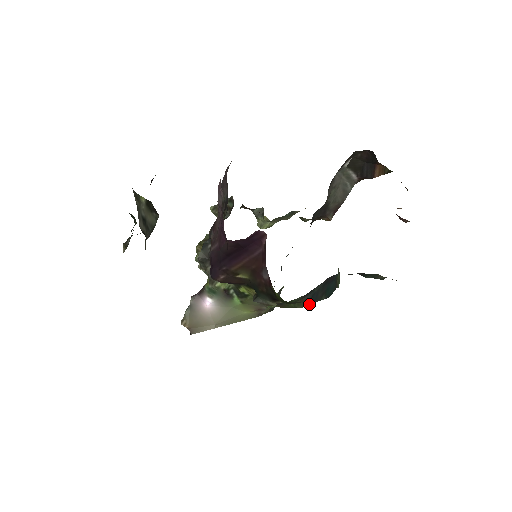
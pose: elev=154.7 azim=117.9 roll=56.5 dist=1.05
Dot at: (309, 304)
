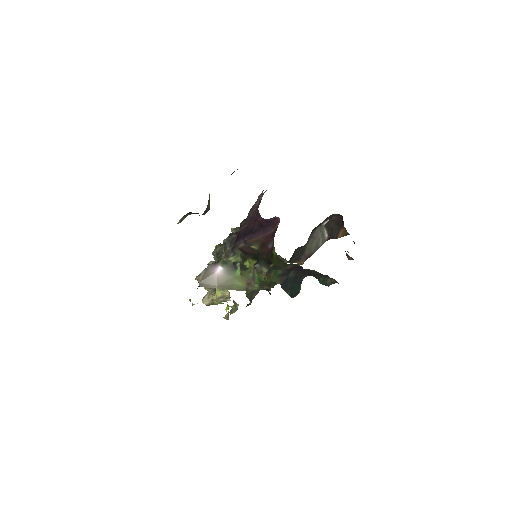
Dot at: (282, 287)
